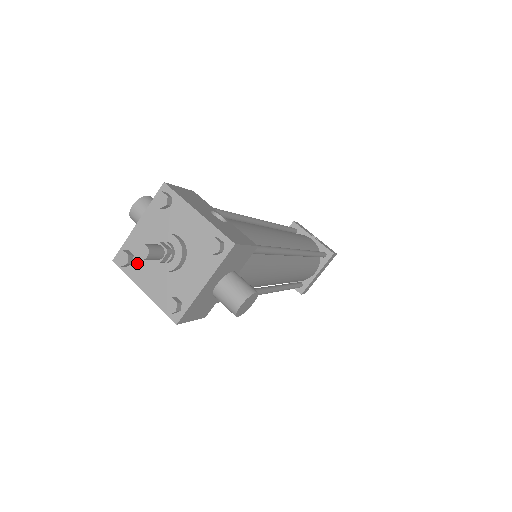
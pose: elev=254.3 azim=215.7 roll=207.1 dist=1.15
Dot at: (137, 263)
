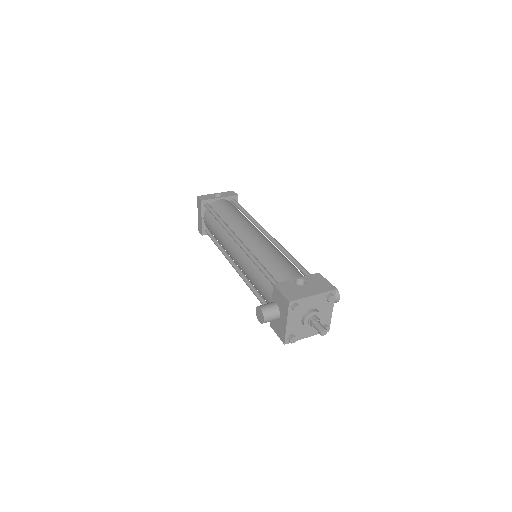
Dot at: (297, 334)
